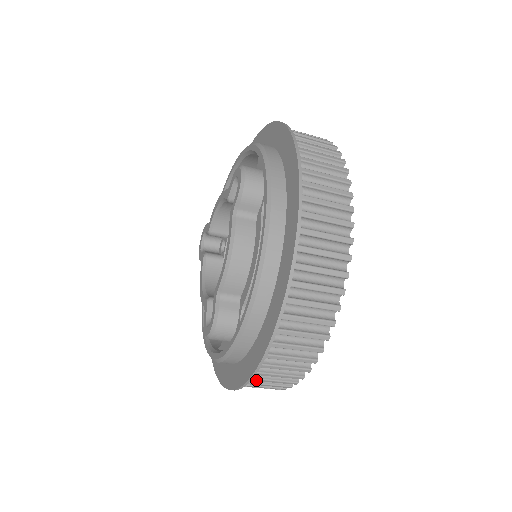
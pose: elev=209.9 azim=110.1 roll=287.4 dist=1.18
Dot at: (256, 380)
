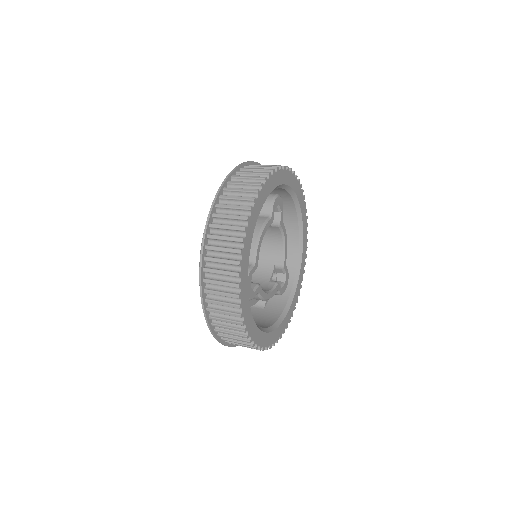
Dot at: occluded
